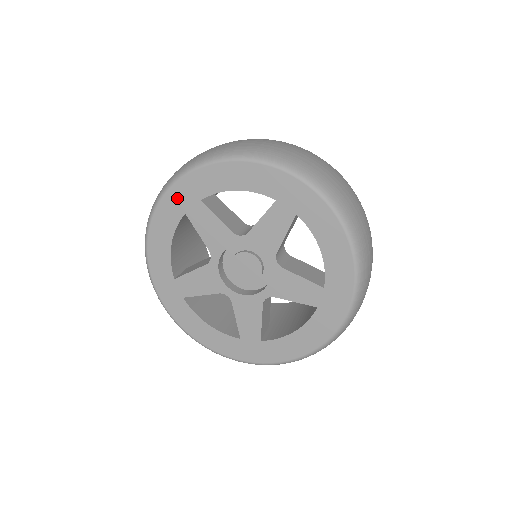
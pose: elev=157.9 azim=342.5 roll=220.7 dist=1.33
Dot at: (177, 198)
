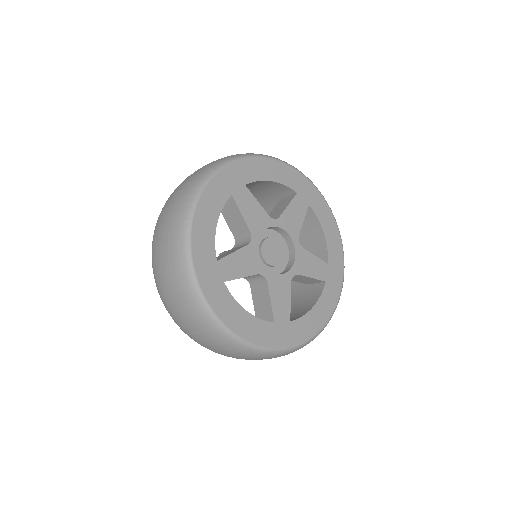
Dot at: (226, 180)
